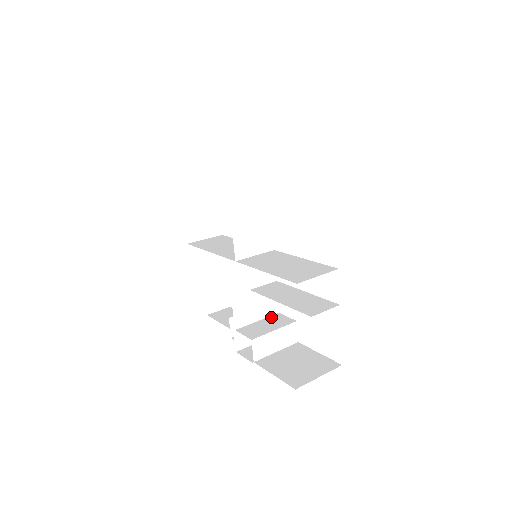
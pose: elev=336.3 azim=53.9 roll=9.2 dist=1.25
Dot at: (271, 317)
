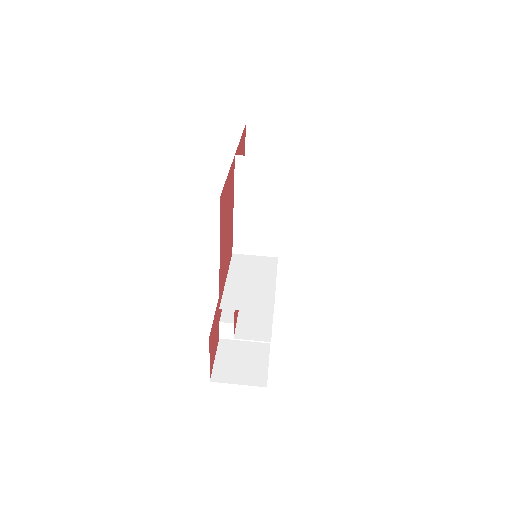
Dot at: occluded
